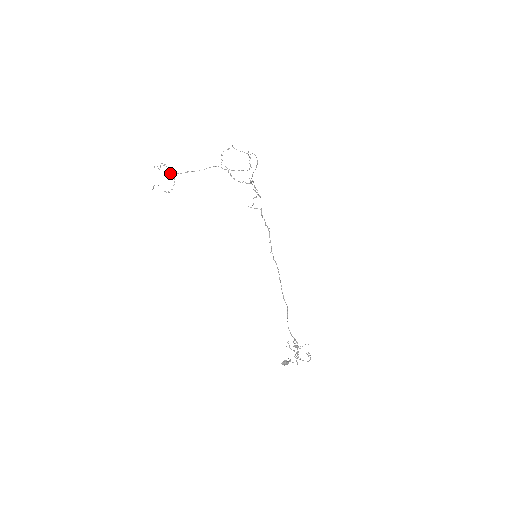
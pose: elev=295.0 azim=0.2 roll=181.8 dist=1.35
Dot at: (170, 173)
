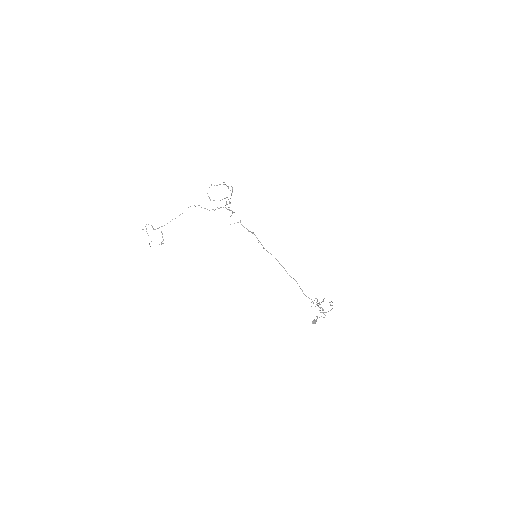
Dot at: (157, 228)
